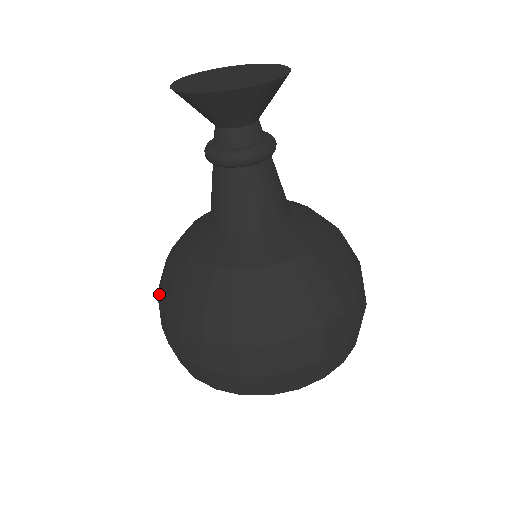
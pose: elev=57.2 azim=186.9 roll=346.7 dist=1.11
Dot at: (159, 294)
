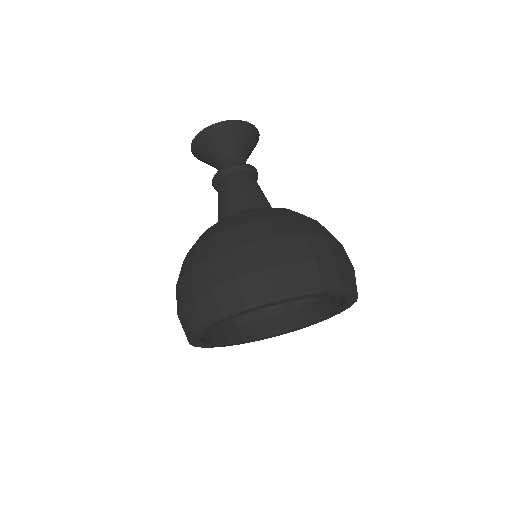
Dot at: occluded
